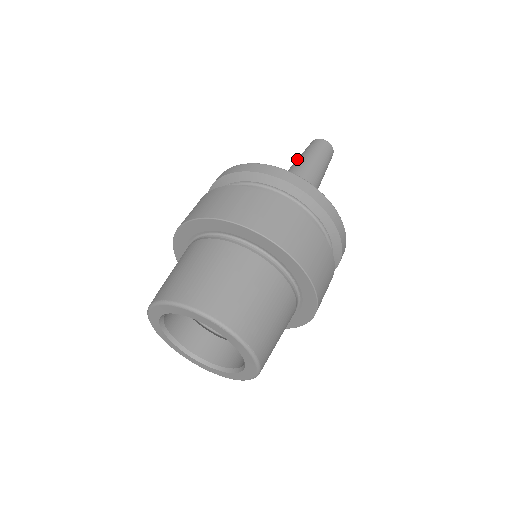
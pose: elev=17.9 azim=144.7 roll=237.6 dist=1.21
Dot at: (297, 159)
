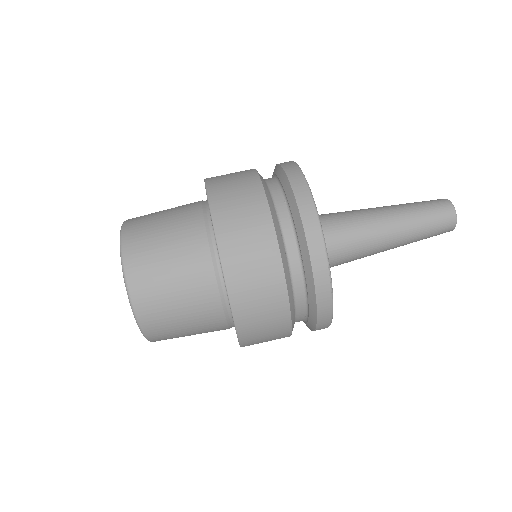
Dot at: occluded
